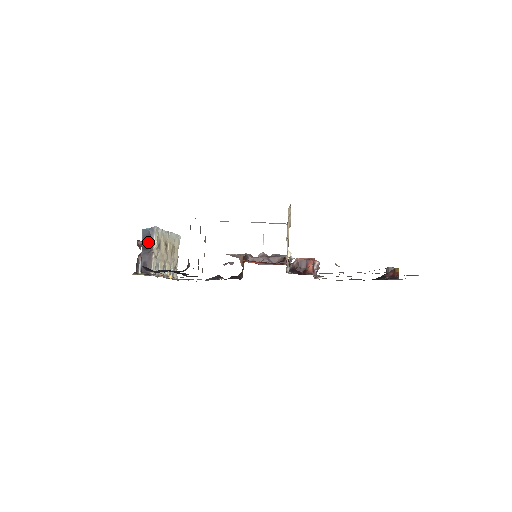
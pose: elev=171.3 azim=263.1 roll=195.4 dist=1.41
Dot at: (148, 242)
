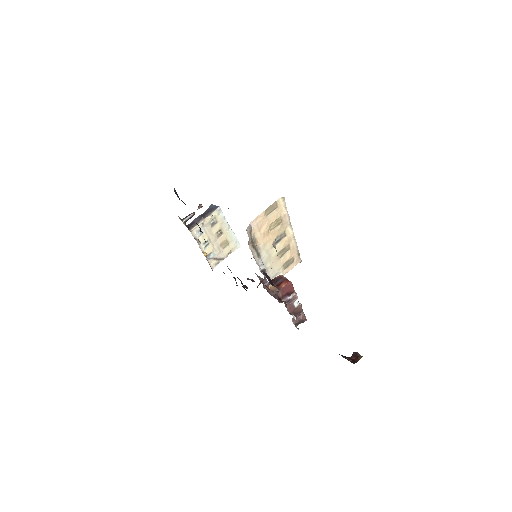
Dot at: (207, 213)
